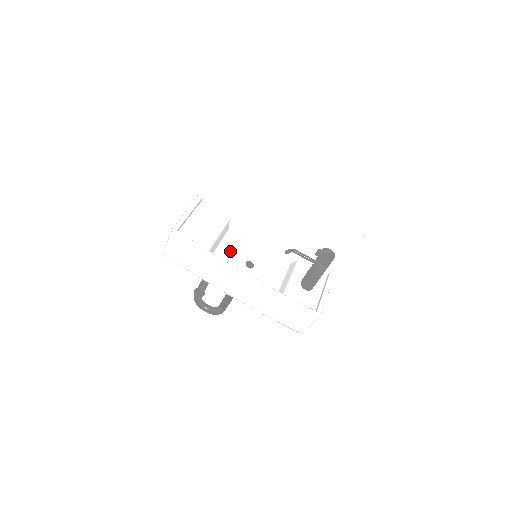
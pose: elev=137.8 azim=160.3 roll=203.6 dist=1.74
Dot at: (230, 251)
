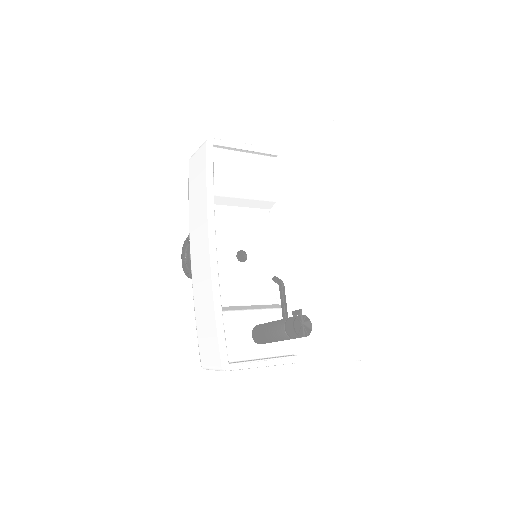
Dot at: (242, 225)
